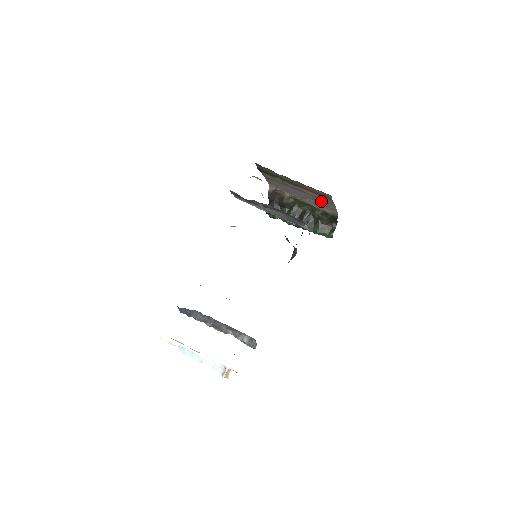
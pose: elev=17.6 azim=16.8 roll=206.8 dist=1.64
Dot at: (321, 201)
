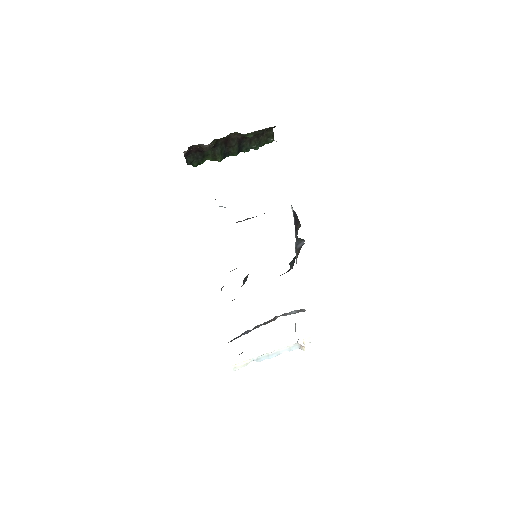
Dot at: occluded
